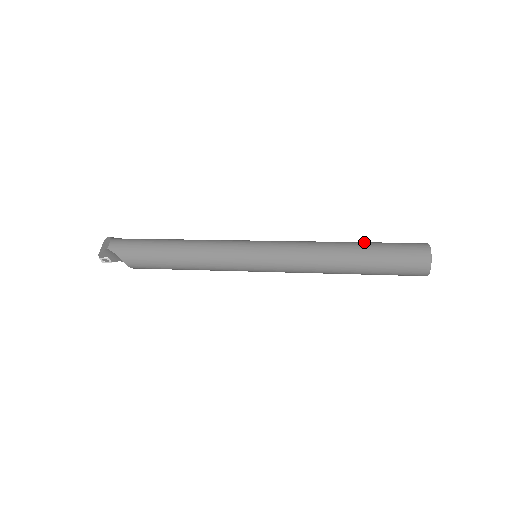
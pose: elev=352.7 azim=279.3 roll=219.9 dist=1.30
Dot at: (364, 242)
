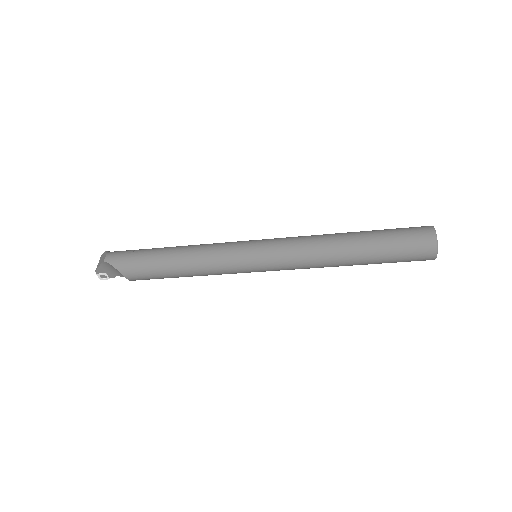
Dot at: (366, 231)
